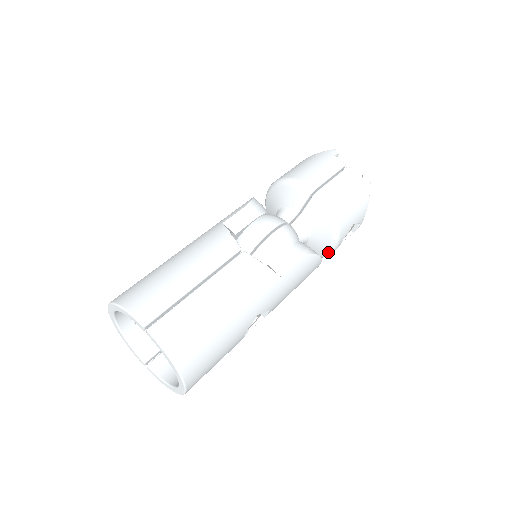
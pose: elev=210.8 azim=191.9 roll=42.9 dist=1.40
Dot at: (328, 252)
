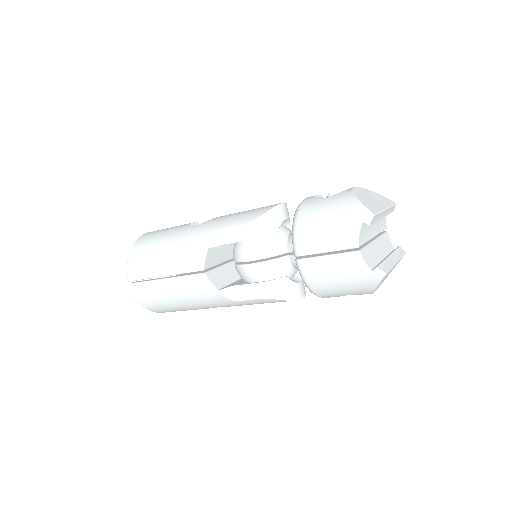
Dot at: occluded
